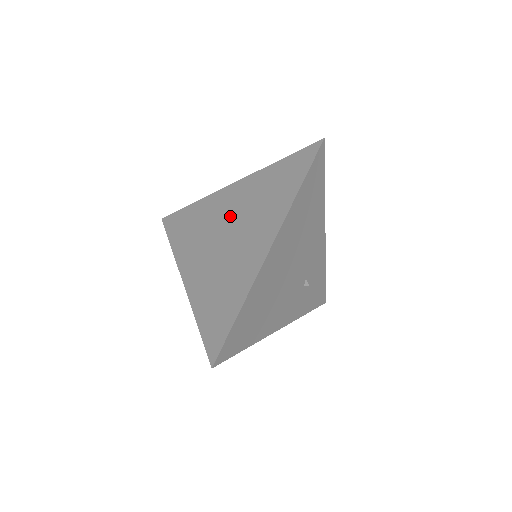
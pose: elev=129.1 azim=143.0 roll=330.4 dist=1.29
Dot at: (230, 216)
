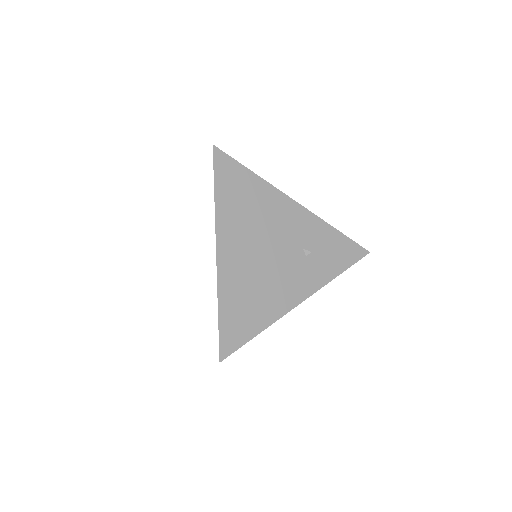
Dot at: occluded
